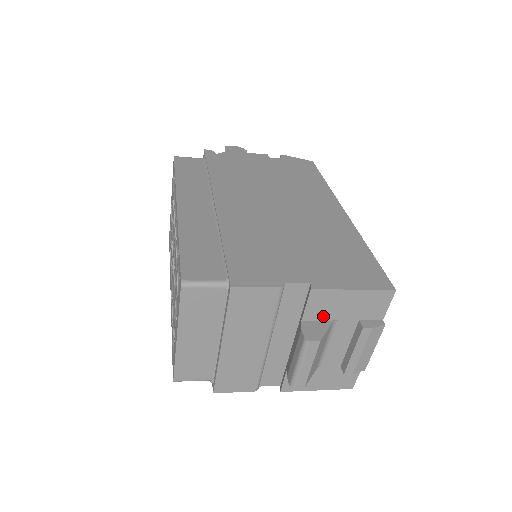
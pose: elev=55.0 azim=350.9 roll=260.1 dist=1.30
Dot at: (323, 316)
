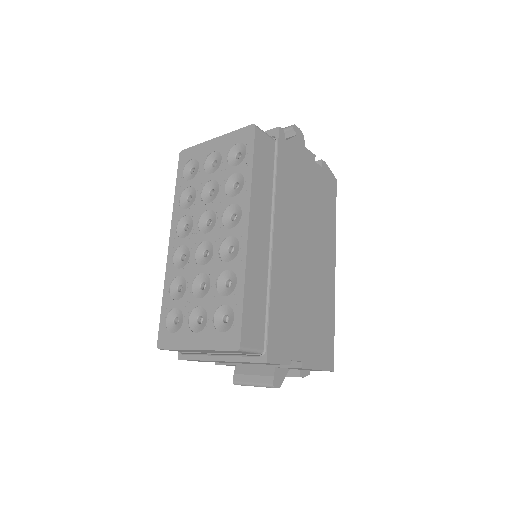
Dot at: occluded
